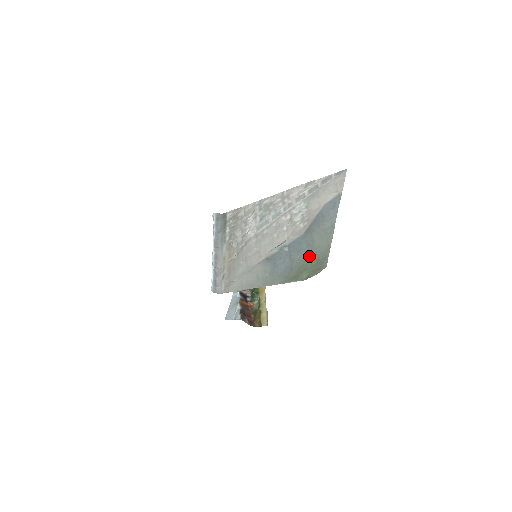
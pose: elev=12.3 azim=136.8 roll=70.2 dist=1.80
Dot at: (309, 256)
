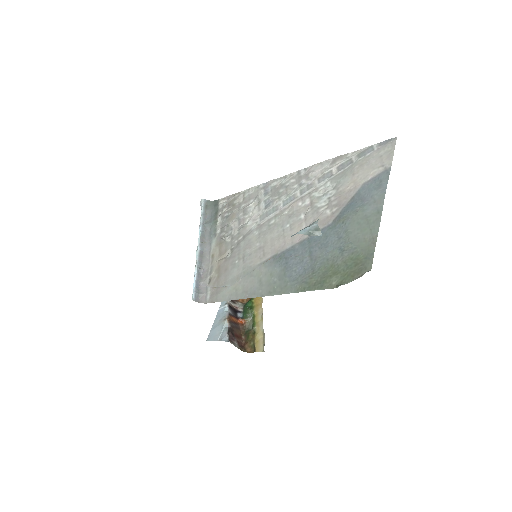
Dot at: (341, 253)
